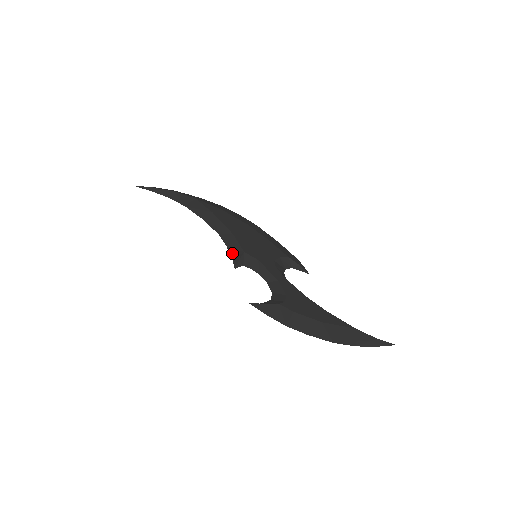
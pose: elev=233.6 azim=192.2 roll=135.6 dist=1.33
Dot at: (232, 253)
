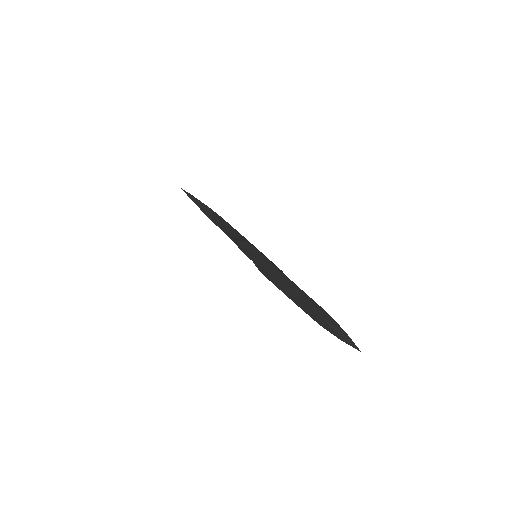
Dot at: (239, 239)
